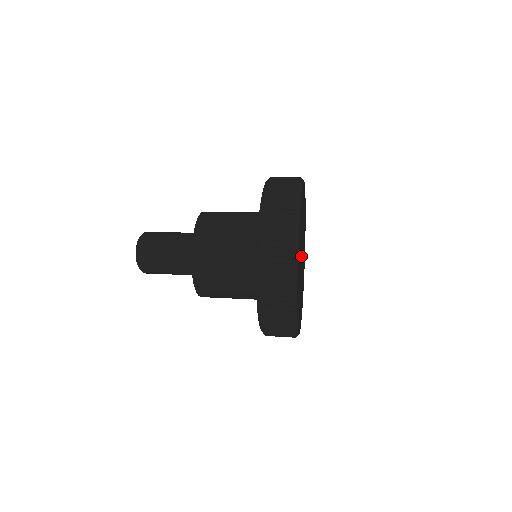
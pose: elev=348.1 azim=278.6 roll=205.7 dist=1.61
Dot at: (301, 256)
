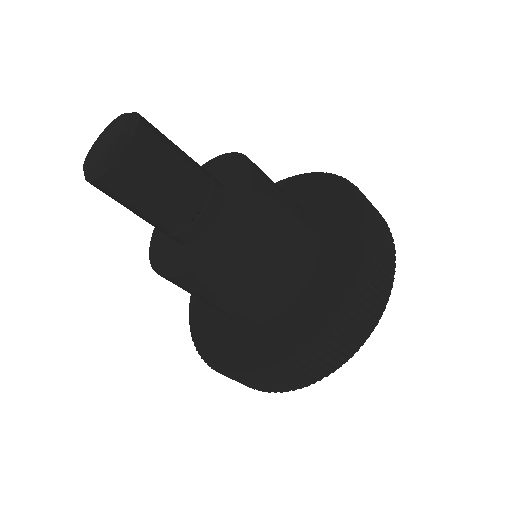
Dot at: occluded
